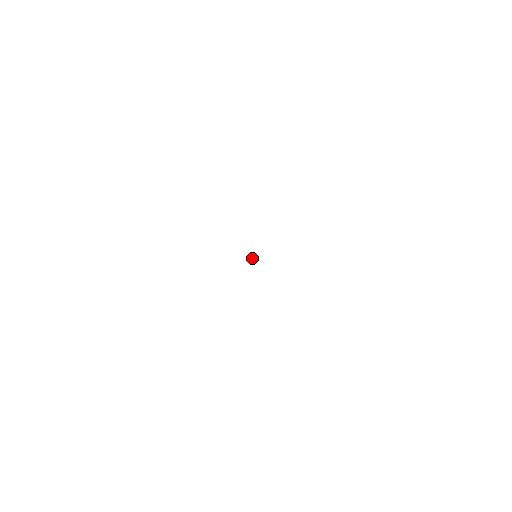
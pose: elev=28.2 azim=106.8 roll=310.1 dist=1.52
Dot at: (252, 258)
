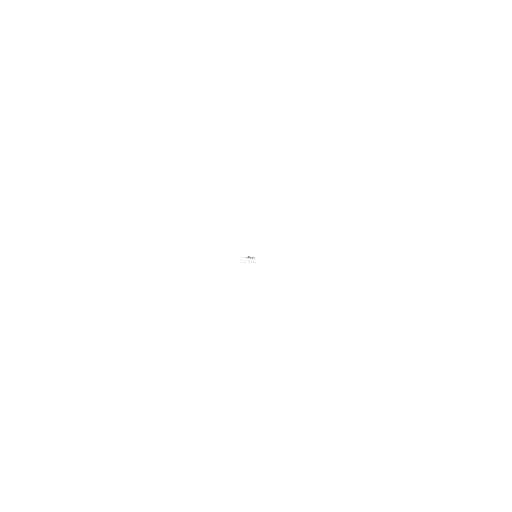
Dot at: occluded
